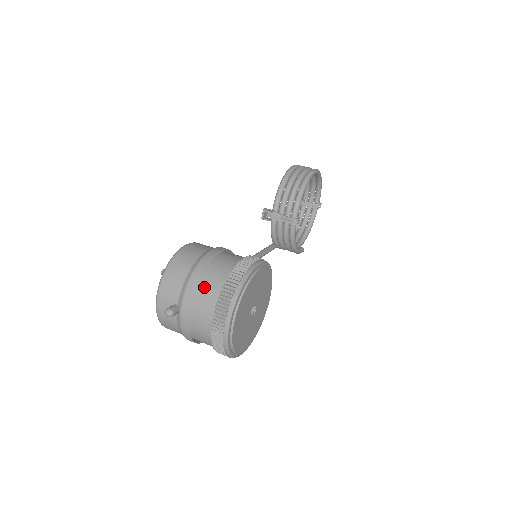
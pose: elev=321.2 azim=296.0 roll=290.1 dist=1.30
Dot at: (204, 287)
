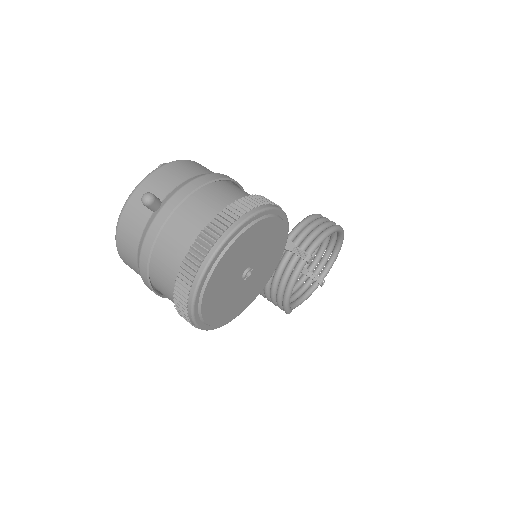
Dot at: (210, 194)
